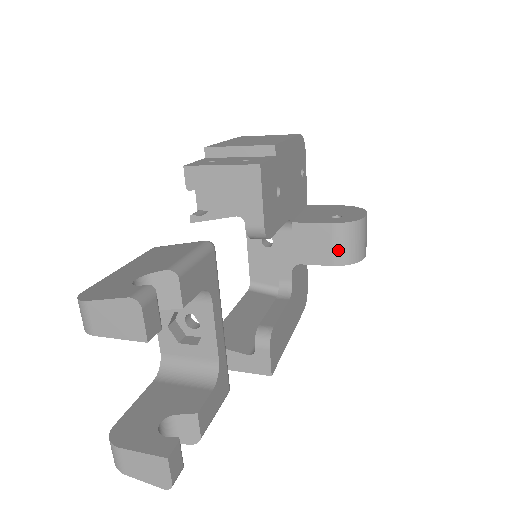
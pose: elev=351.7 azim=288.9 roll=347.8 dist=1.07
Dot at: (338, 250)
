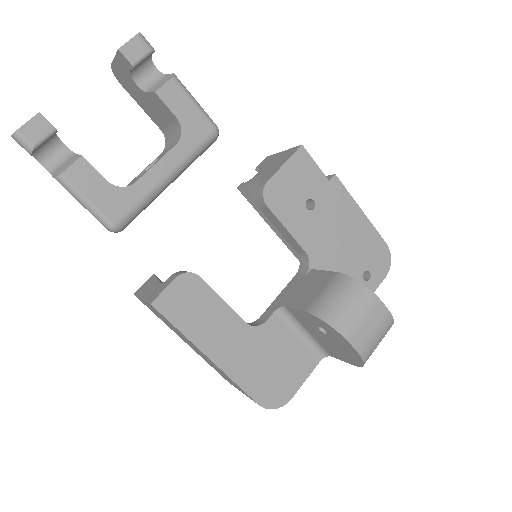
Dot at: (323, 298)
